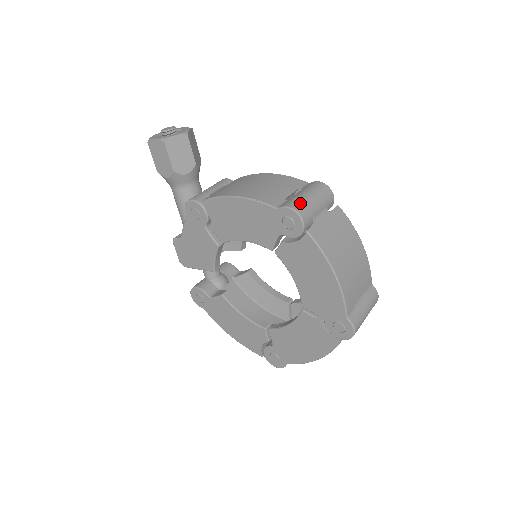
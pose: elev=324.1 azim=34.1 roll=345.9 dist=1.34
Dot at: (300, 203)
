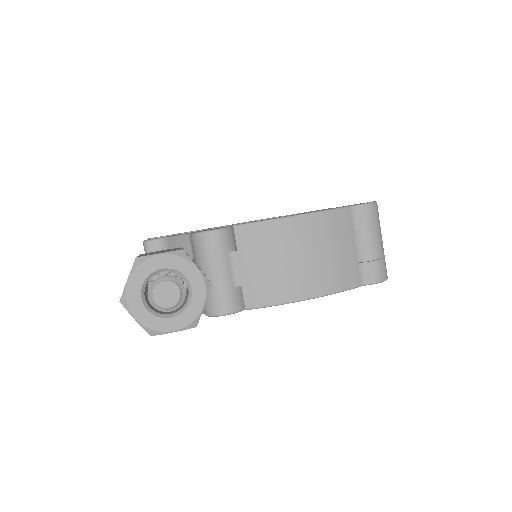
Dot at: (382, 266)
